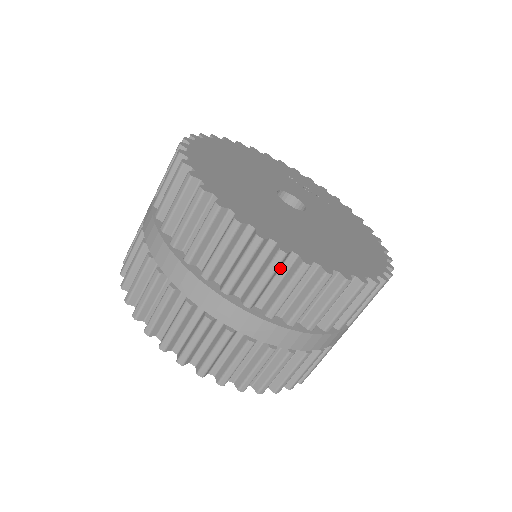
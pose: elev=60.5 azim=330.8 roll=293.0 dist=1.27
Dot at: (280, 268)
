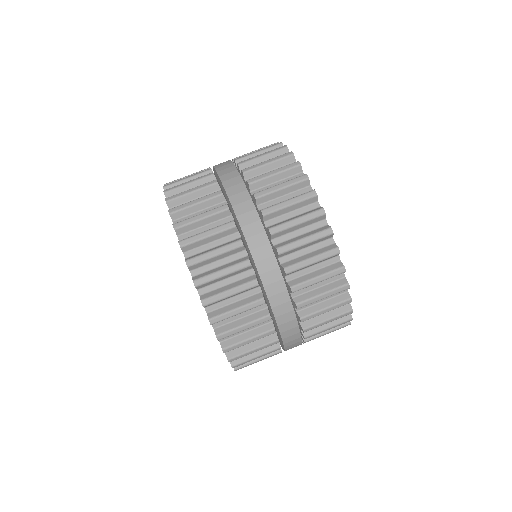
Dot at: occluded
